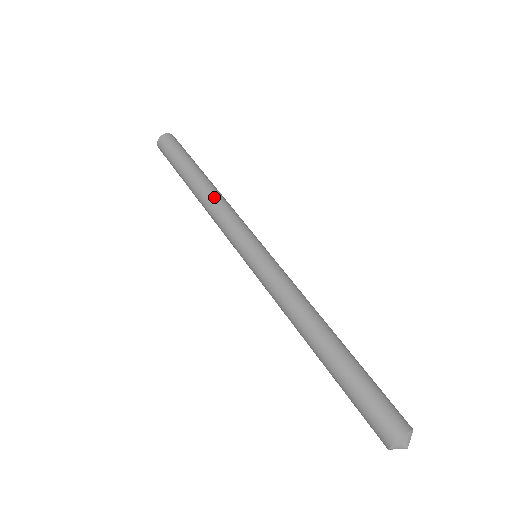
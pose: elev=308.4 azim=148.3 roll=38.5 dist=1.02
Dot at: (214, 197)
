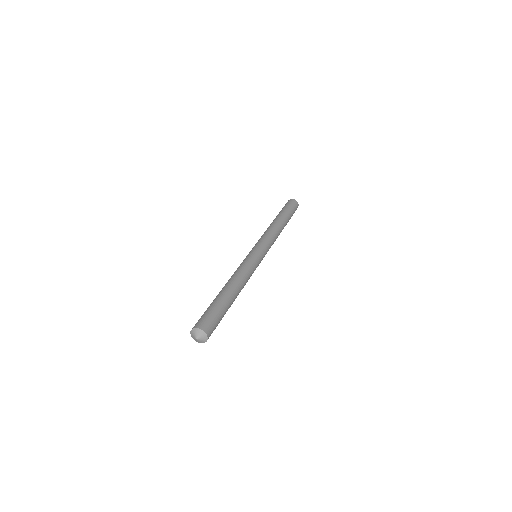
Dot at: (274, 227)
